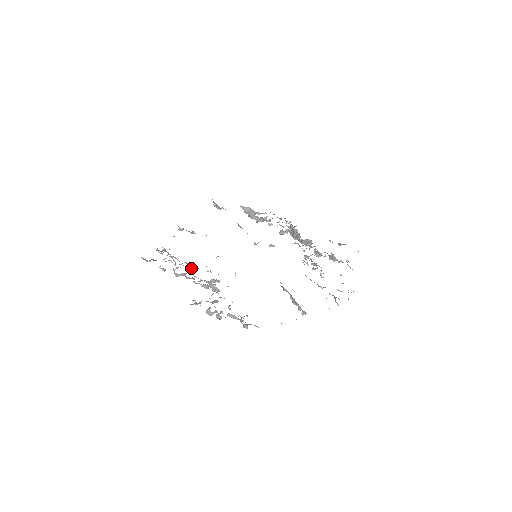
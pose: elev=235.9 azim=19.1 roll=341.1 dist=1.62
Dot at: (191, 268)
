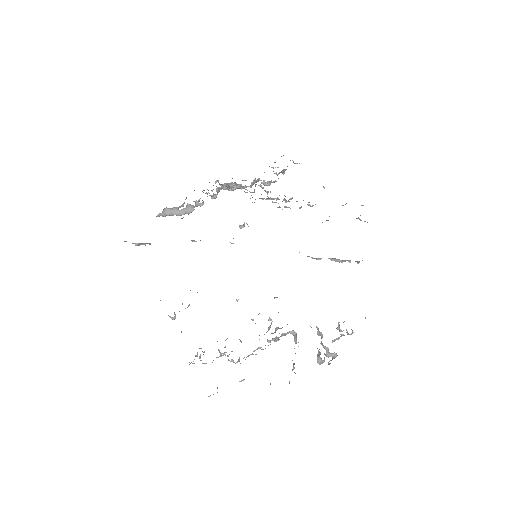
Dot at: occluded
